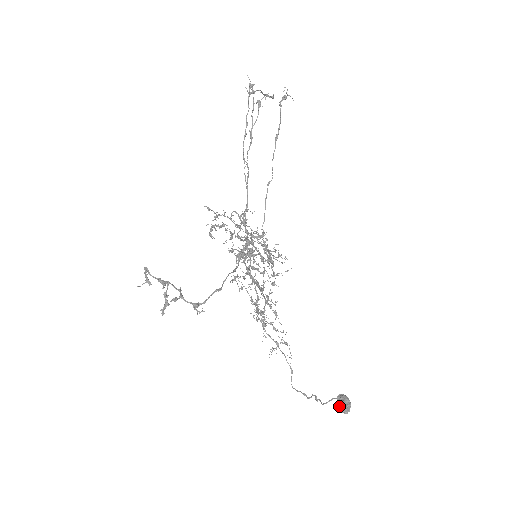
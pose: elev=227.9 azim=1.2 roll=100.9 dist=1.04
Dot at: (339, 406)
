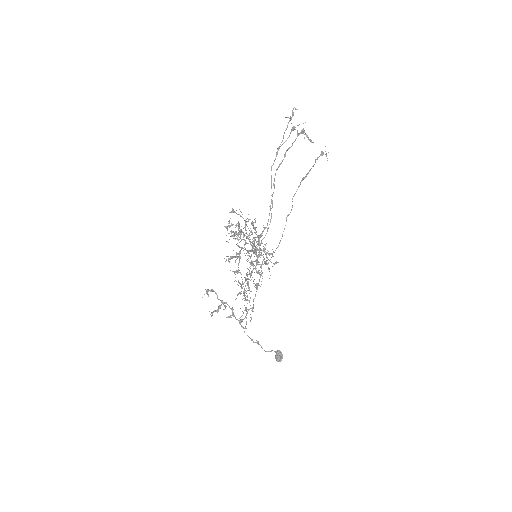
Dot at: (277, 358)
